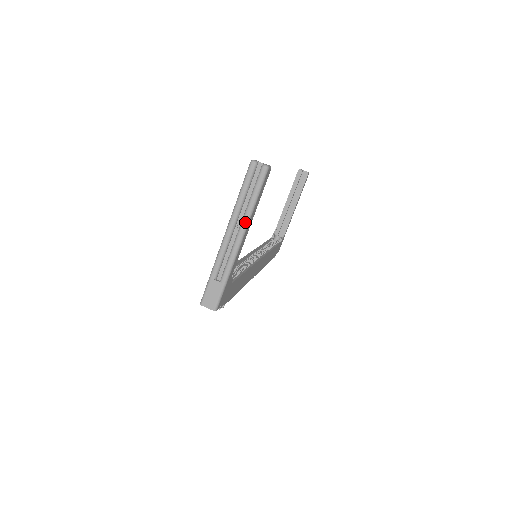
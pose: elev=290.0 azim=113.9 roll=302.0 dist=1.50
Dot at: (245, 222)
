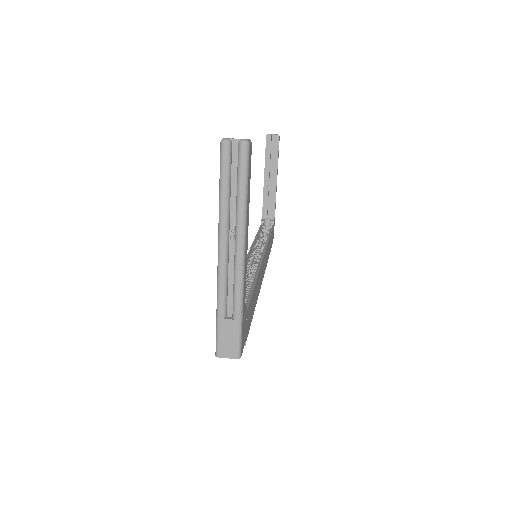
Dot at: (241, 229)
